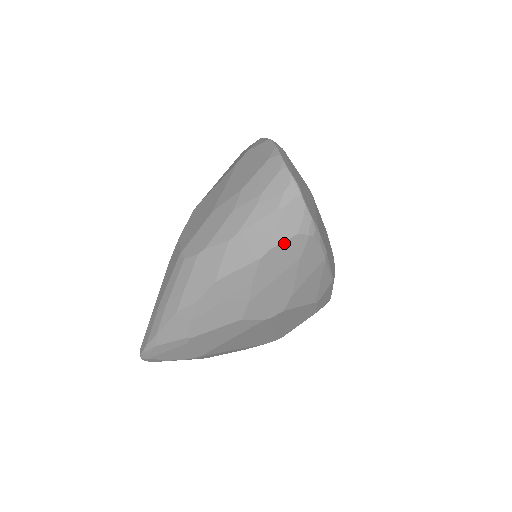
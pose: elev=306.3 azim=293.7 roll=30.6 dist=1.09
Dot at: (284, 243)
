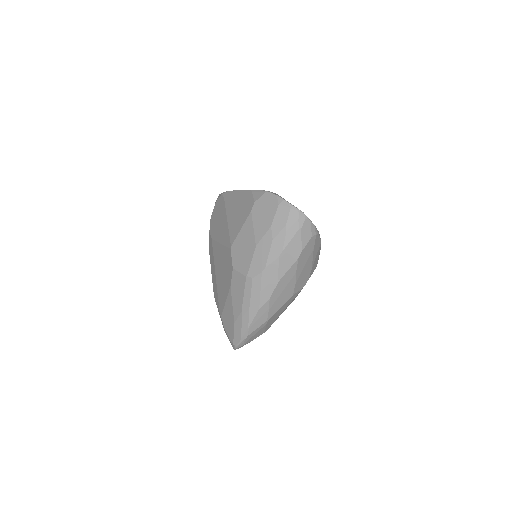
Dot at: (307, 245)
